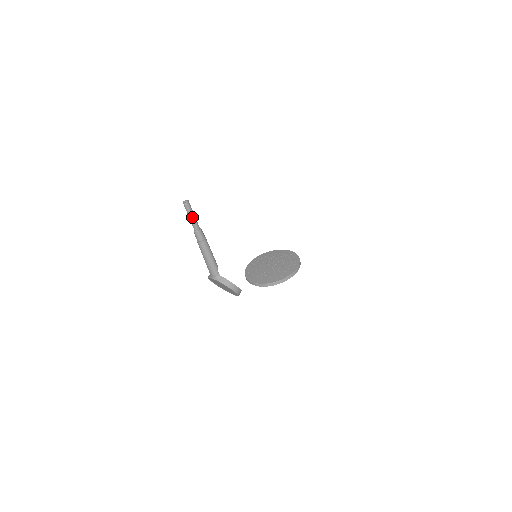
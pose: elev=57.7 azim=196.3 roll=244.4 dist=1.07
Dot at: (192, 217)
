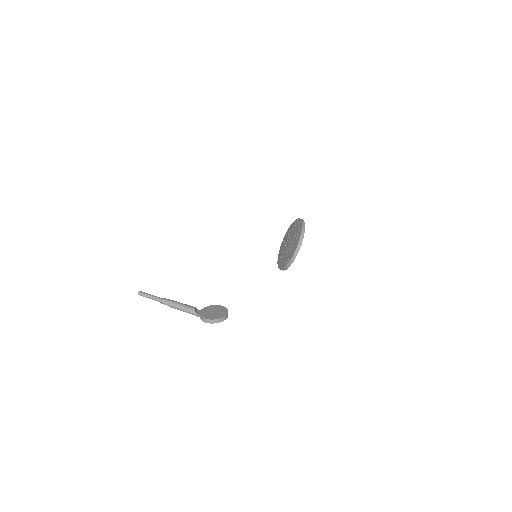
Dot at: (150, 298)
